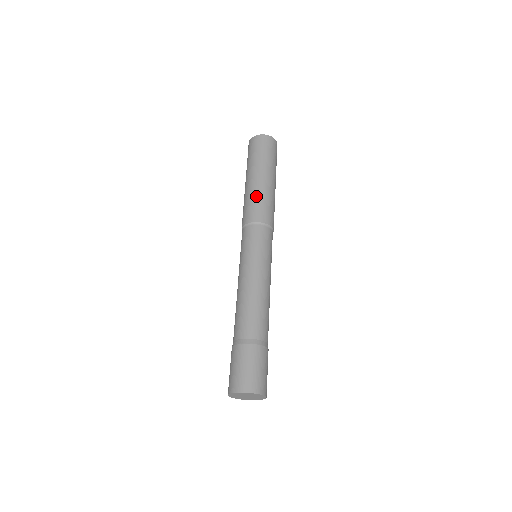
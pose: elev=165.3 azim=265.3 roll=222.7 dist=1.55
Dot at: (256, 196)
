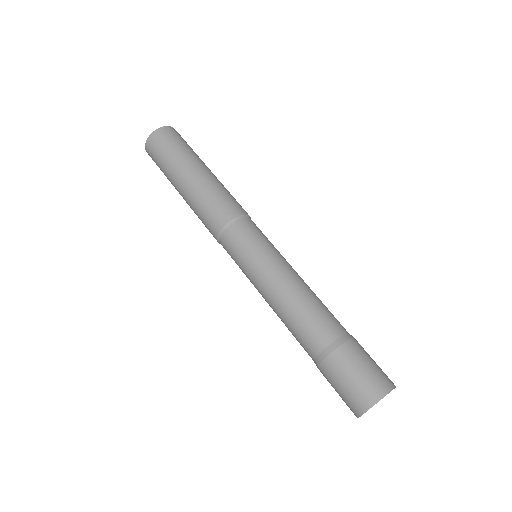
Dot at: (218, 189)
